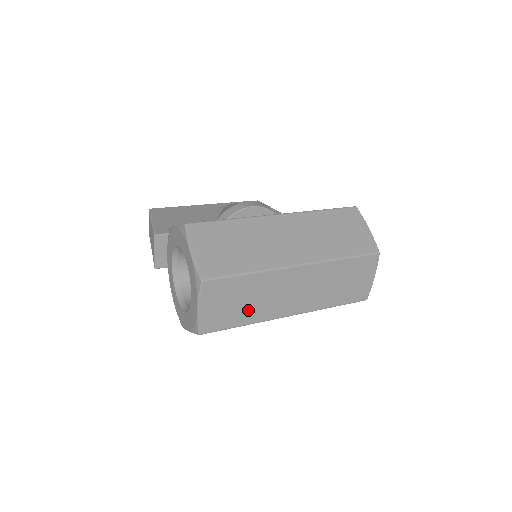
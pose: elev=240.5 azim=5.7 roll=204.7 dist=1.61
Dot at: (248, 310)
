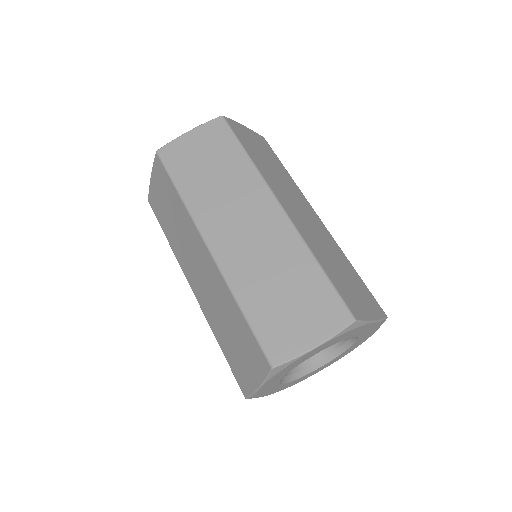
Dot at: (201, 184)
